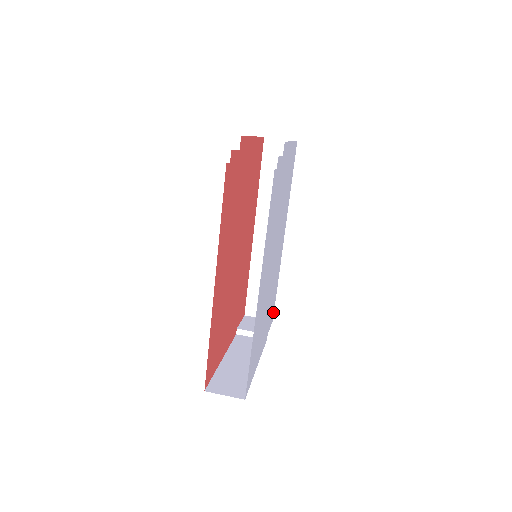
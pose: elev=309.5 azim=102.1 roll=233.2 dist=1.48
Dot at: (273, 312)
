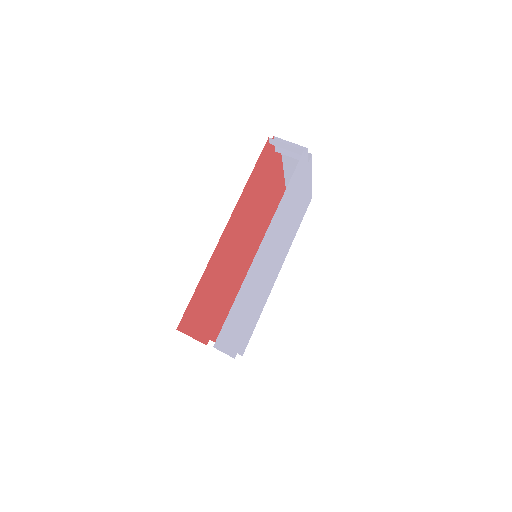
Dot at: (246, 345)
